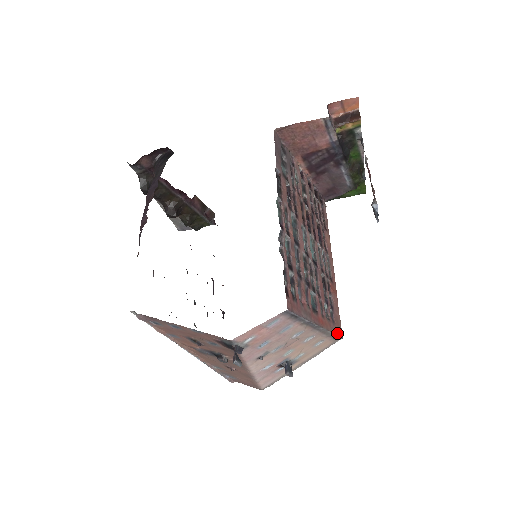
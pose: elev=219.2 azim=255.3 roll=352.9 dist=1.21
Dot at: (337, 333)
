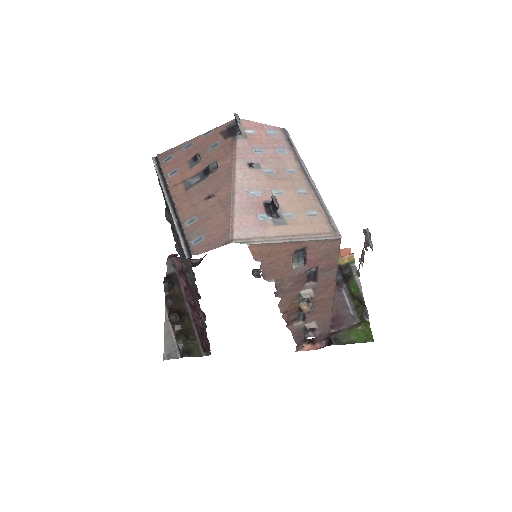
Dot at: (333, 224)
